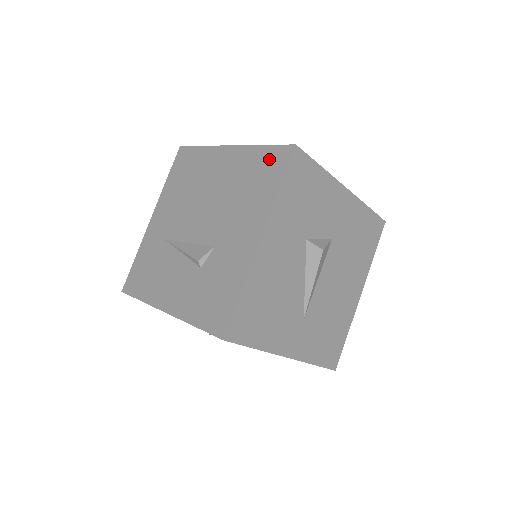
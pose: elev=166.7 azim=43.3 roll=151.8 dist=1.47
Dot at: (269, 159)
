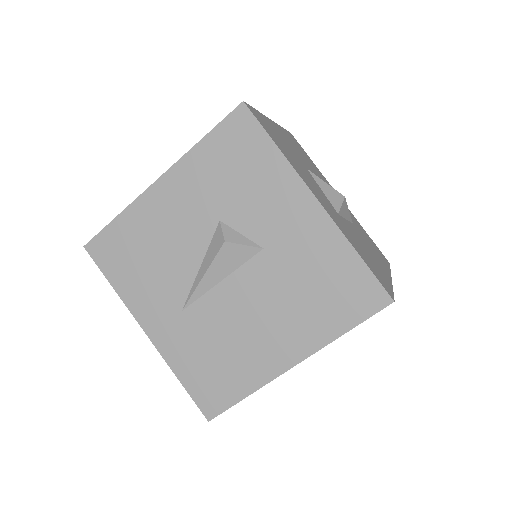
Dot at: occluded
